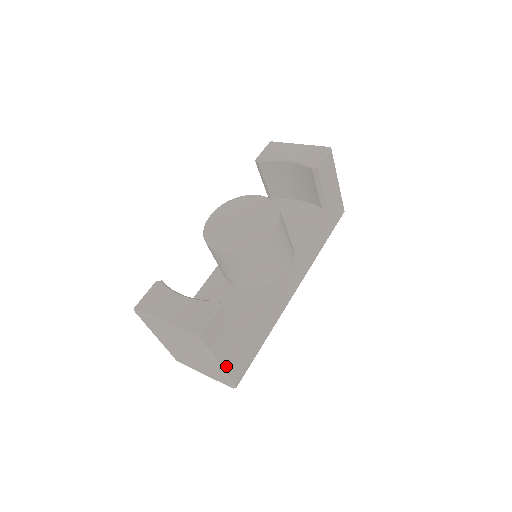
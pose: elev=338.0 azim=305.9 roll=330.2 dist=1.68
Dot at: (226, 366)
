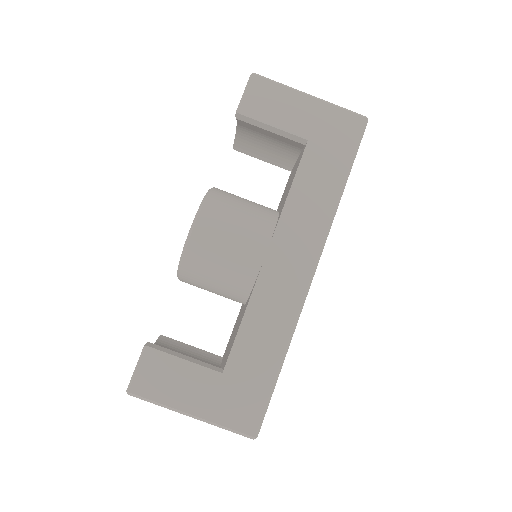
Dot at: (209, 414)
